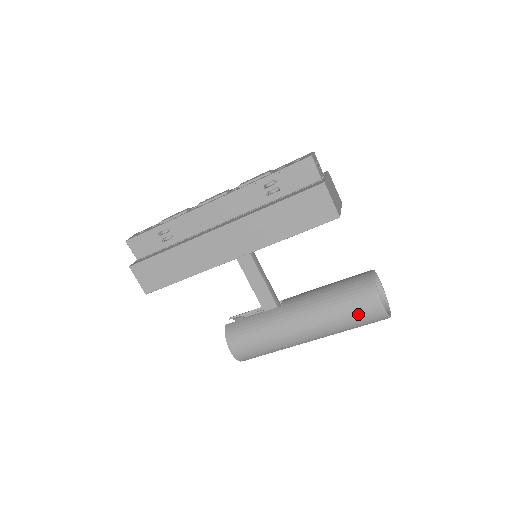
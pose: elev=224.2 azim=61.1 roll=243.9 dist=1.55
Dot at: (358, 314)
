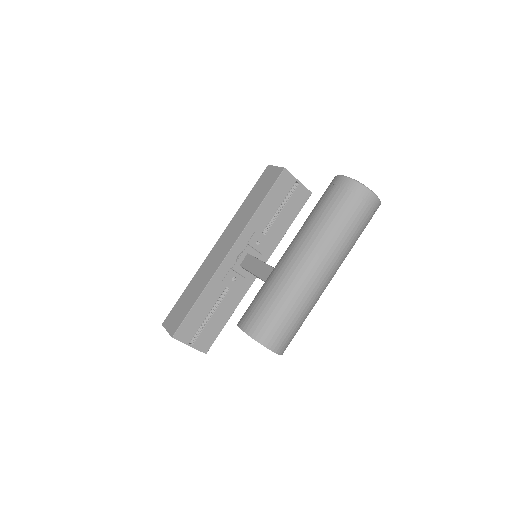
Dot at: (328, 198)
